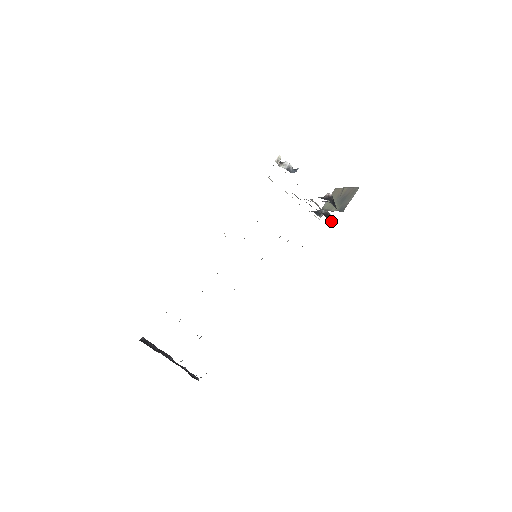
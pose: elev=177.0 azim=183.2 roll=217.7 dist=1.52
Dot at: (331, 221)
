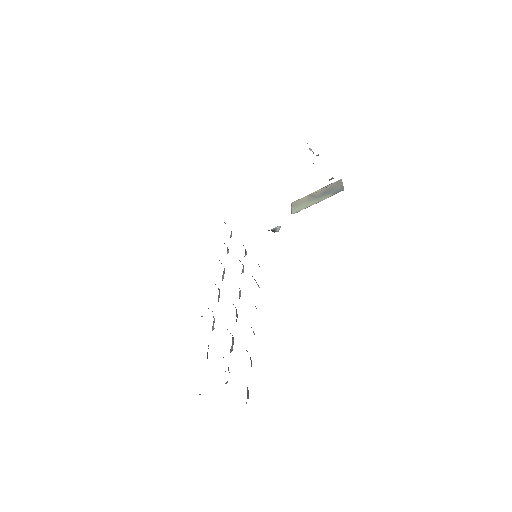
Dot at: occluded
